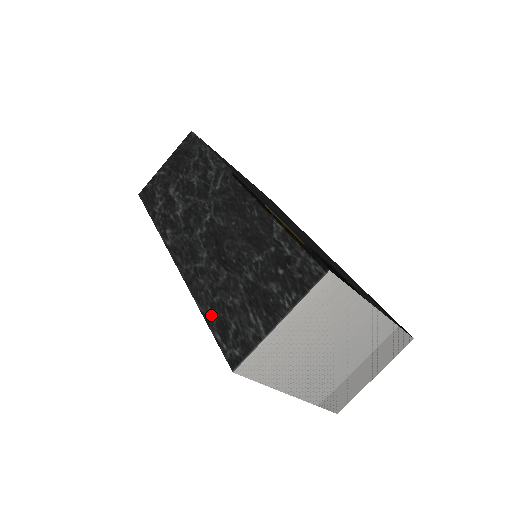
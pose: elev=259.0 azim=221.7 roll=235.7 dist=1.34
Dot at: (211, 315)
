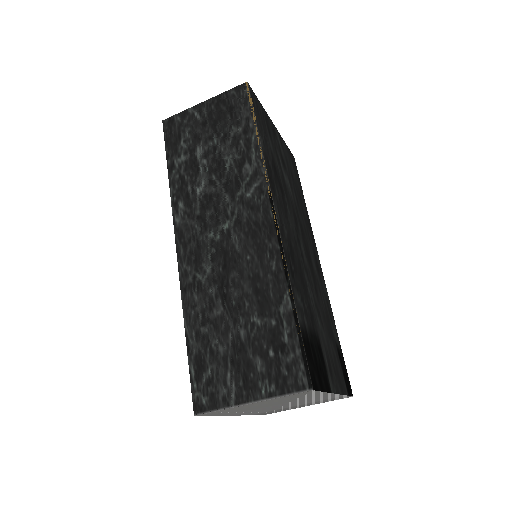
Dot at: (193, 343)
